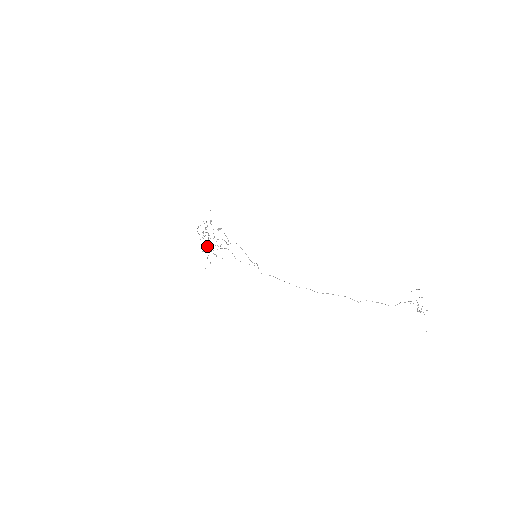
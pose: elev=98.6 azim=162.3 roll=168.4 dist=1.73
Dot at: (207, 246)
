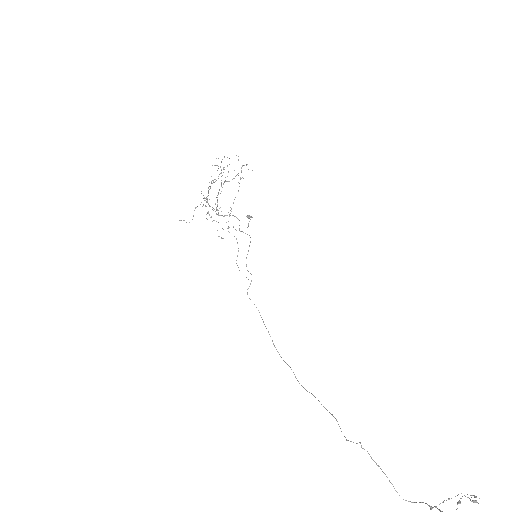
Dot at: occluded
